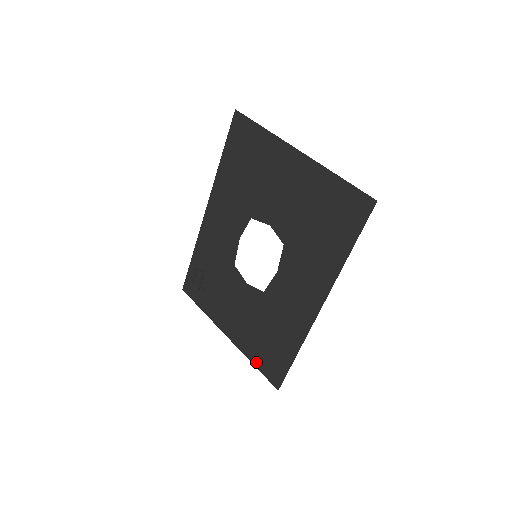
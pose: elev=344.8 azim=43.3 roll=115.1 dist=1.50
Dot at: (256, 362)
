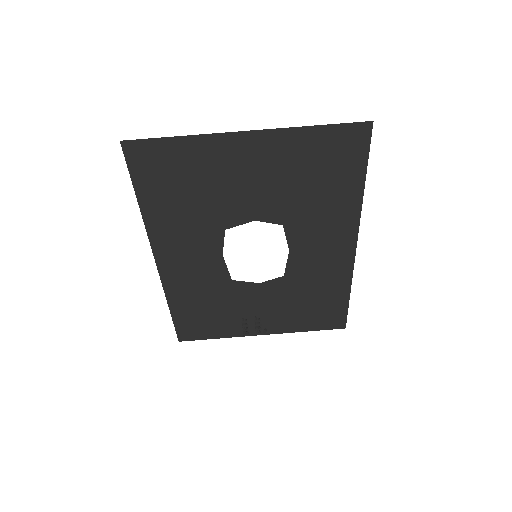
Dot at: (309, 328)
